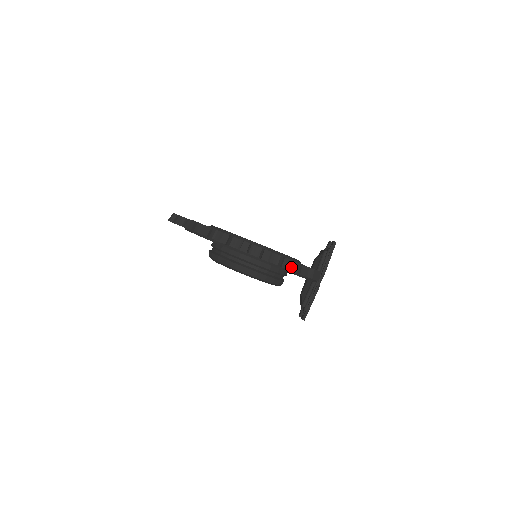
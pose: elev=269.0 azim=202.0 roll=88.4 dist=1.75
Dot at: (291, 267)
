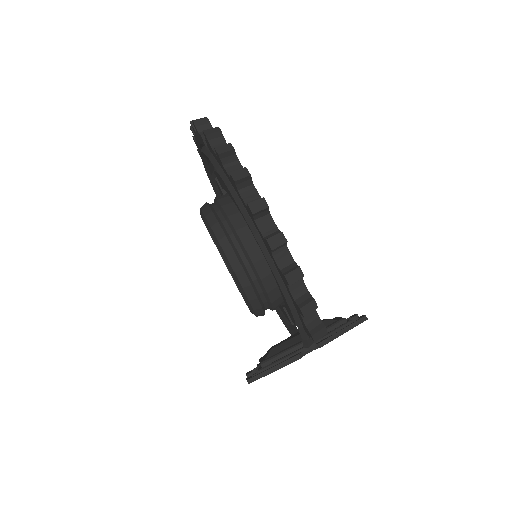
Dot at: (295, 290)
